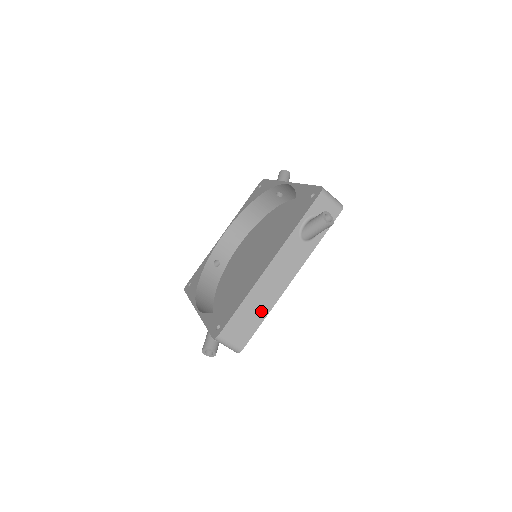
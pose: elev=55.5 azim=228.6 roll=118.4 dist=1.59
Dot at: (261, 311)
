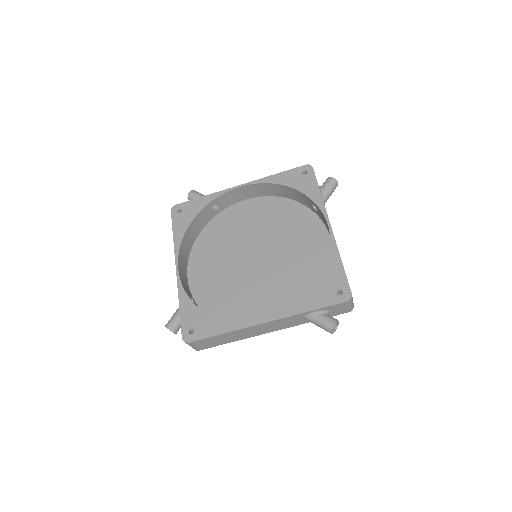
Dot at: (233, 339)
